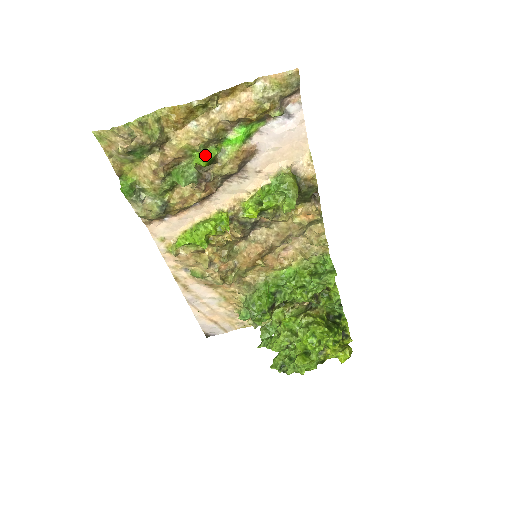
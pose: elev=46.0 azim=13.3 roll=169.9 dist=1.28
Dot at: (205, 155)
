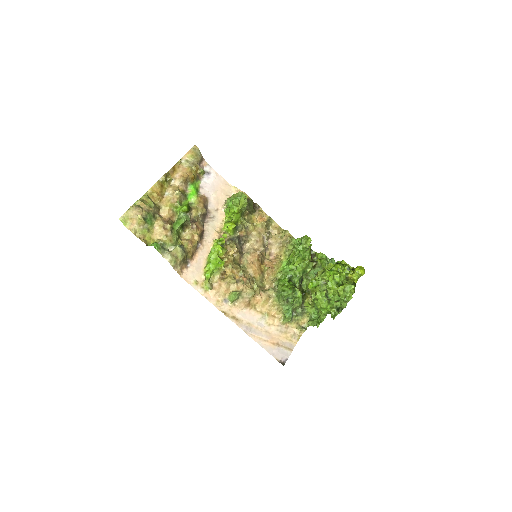
Dot at: (183, 206)
